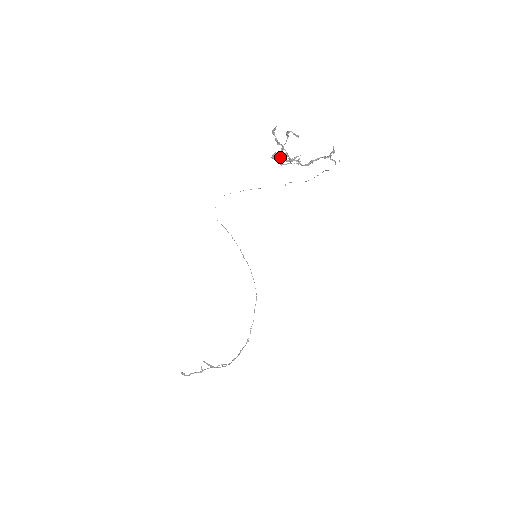
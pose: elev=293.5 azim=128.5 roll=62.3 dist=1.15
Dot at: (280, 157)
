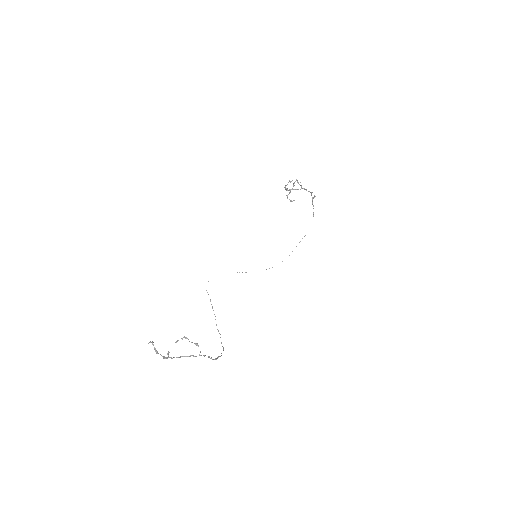
Dot at: occluded
